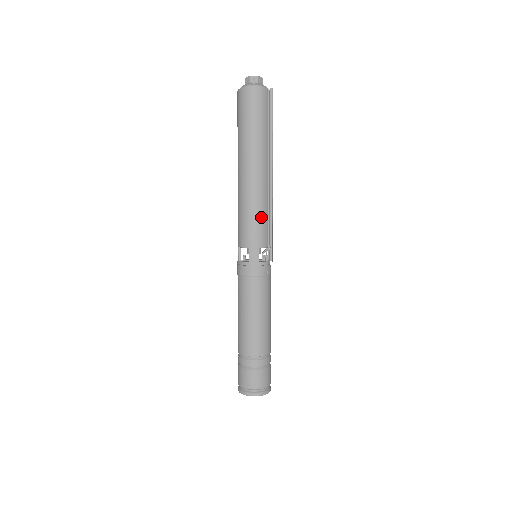
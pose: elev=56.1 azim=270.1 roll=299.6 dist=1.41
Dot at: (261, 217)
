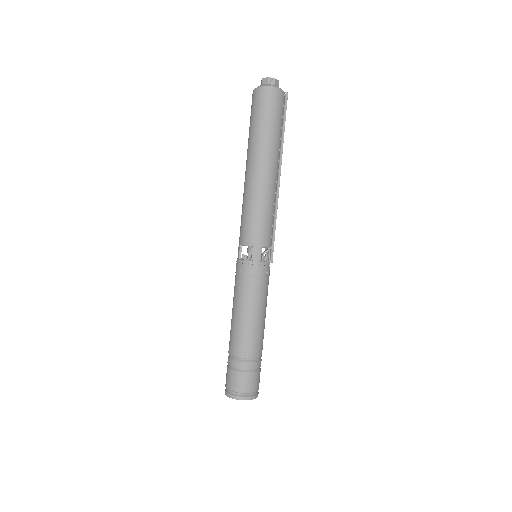
Dot at: (267, 216)
